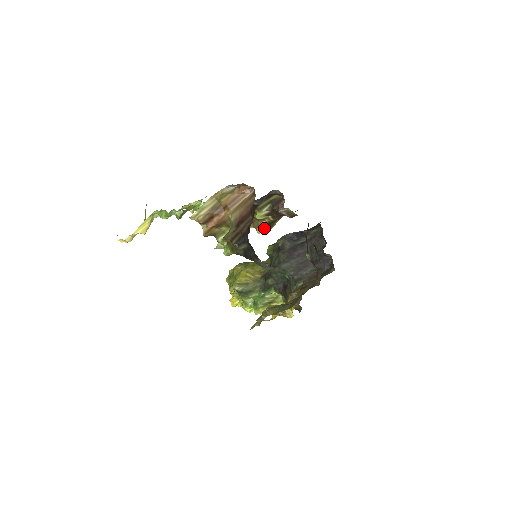
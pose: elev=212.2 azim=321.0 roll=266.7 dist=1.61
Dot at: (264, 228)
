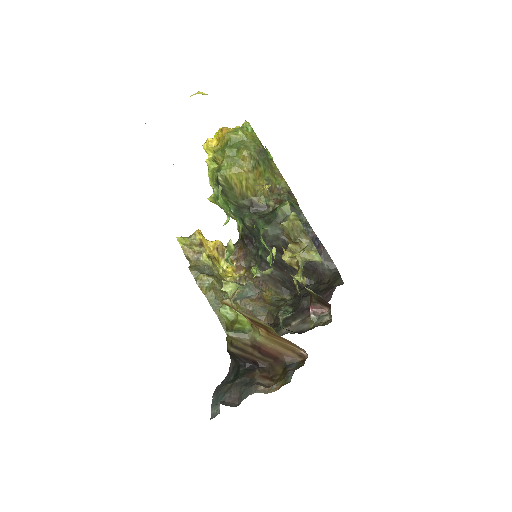
Dot at: (291, 265)
